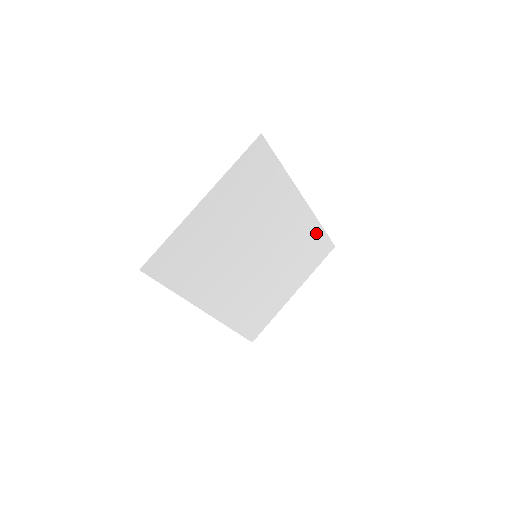
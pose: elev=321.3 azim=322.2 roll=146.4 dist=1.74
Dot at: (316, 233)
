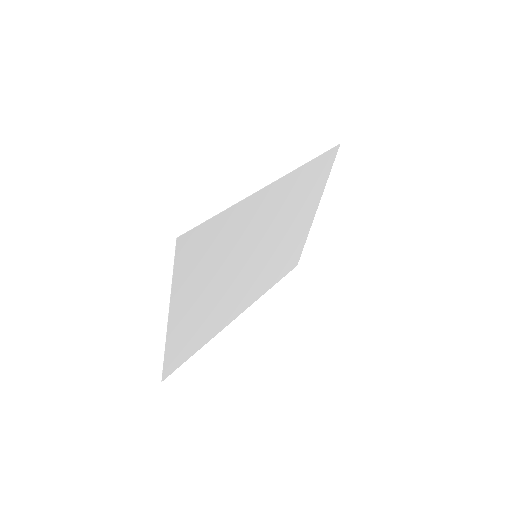
Dot at: (309, 170)
